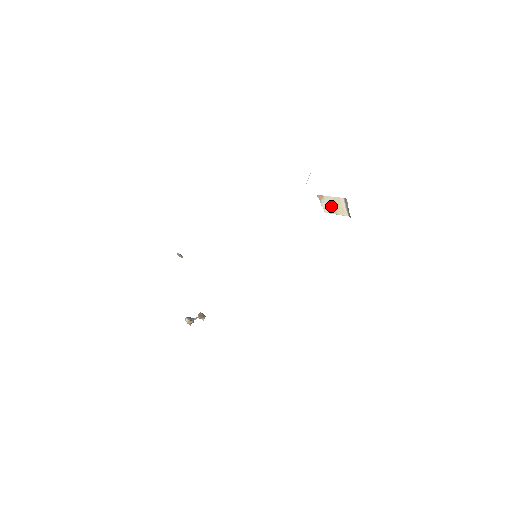
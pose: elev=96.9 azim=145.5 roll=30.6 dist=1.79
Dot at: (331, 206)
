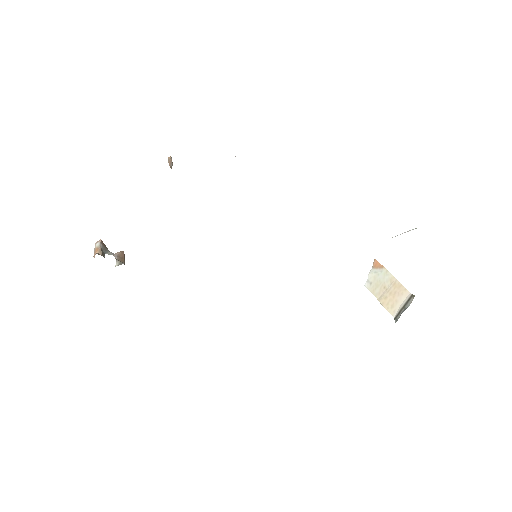
Dot at: (382, 286)
